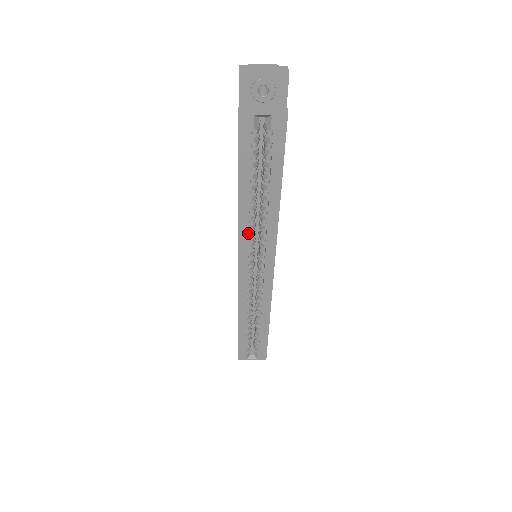
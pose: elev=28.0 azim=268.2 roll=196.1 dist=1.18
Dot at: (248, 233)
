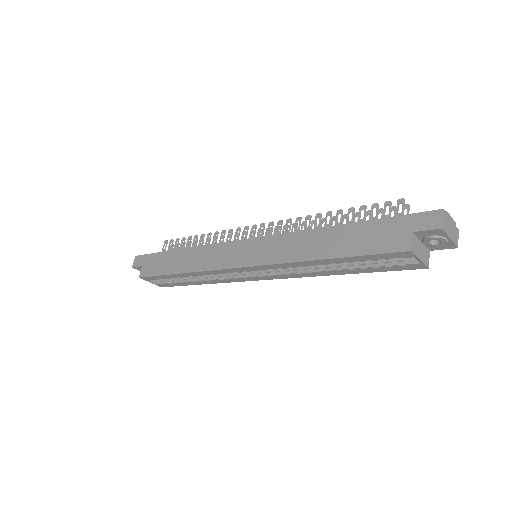
Dot at: (288, 267)
